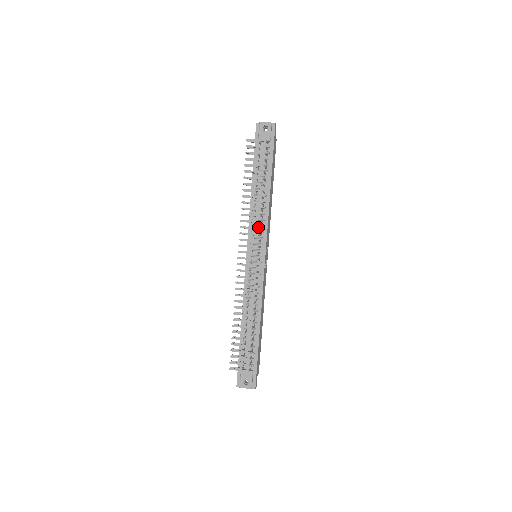
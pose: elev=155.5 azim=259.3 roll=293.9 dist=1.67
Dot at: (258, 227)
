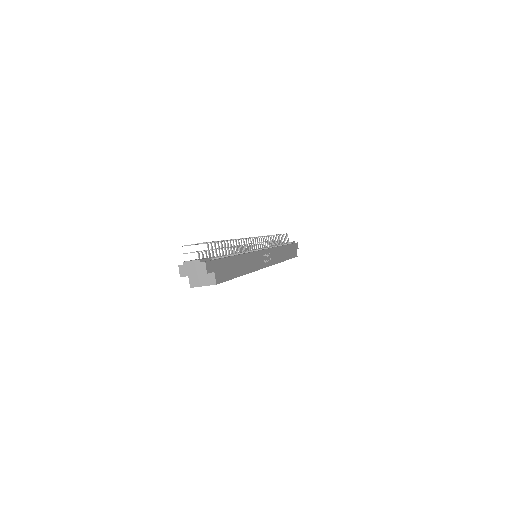
Dot at: (265, 236)
